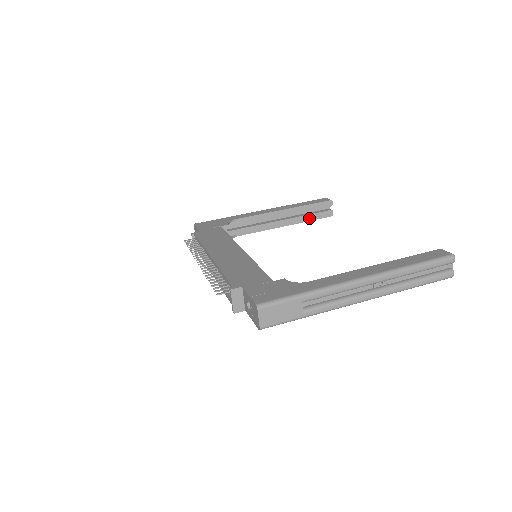
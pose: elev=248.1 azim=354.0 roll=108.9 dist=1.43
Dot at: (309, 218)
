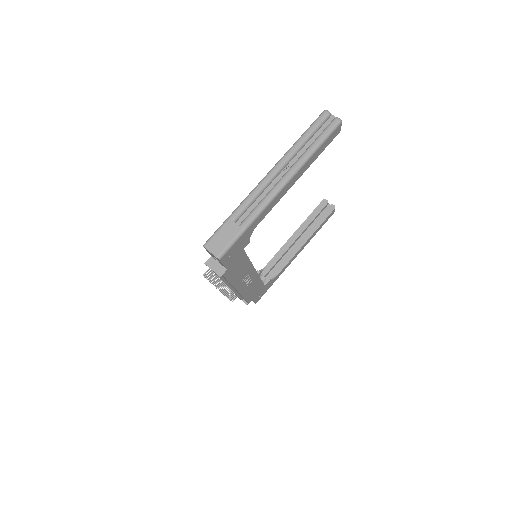
Dot at: (319, 223)
